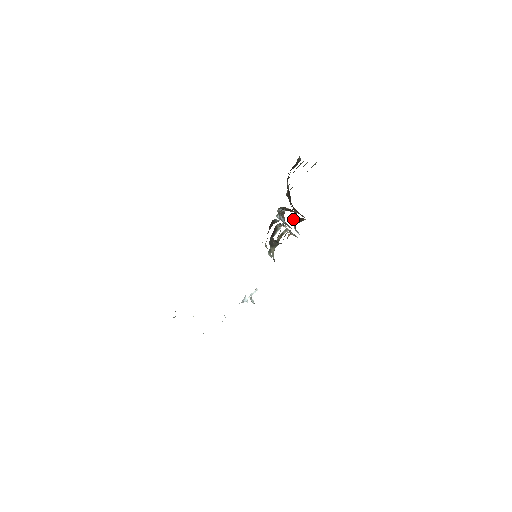
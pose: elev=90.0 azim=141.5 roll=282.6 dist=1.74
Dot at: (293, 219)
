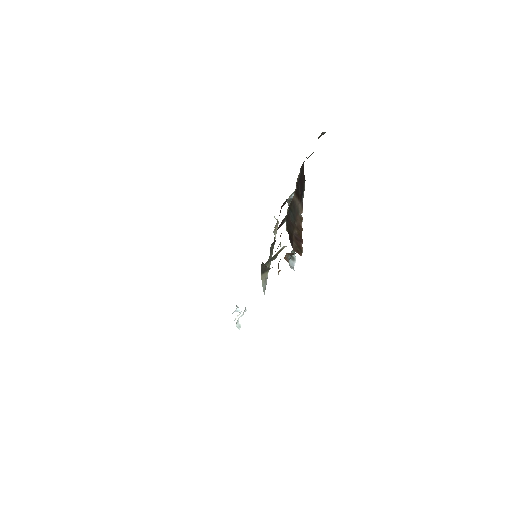
Dot at: (287, 253)
